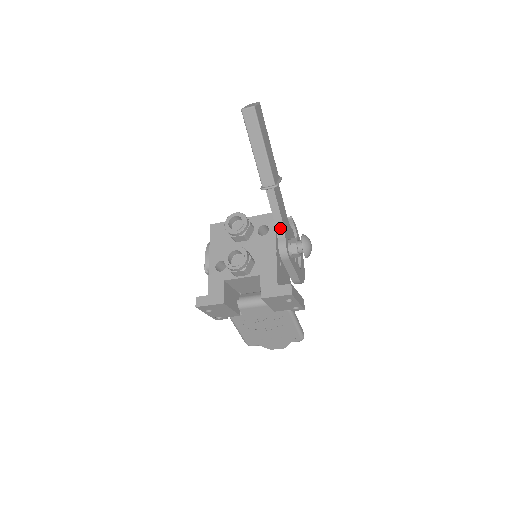
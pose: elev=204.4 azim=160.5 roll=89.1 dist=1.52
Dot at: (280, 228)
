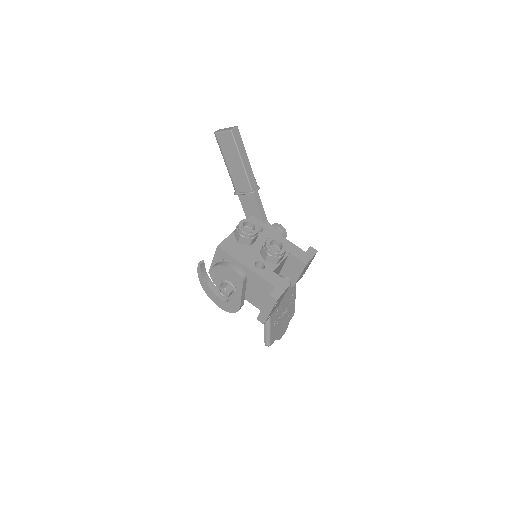
Dot at: (266, 222)
